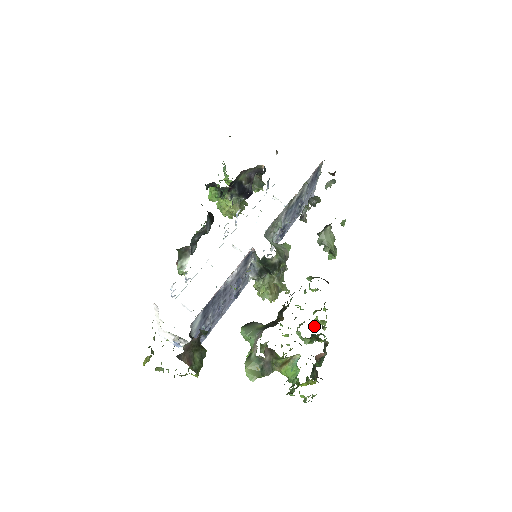
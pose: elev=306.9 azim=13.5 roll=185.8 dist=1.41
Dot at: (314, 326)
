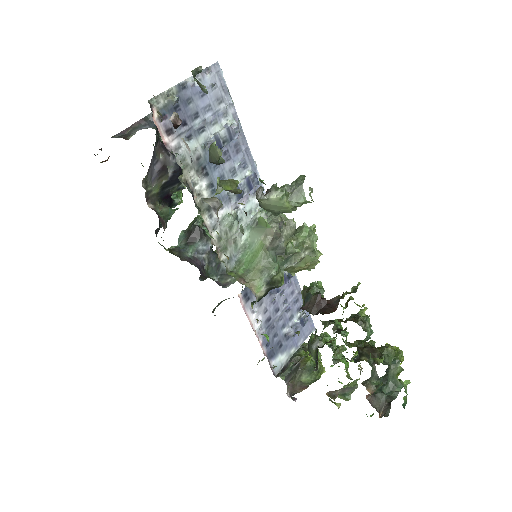
Dot at: occluded
